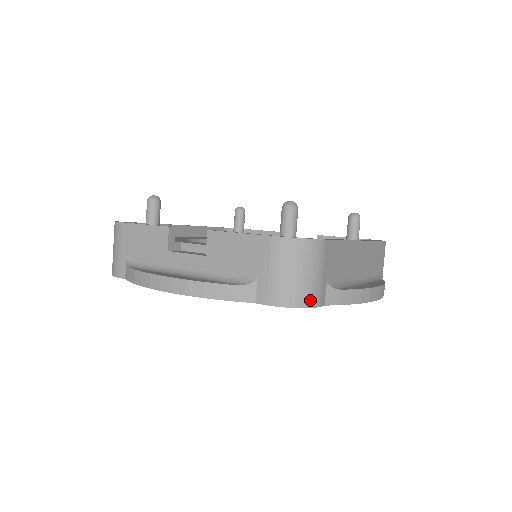
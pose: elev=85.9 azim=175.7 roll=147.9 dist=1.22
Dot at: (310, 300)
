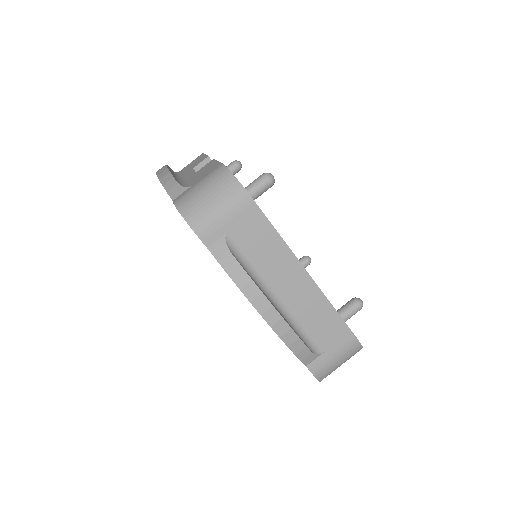
Dot at: (196, 222)
